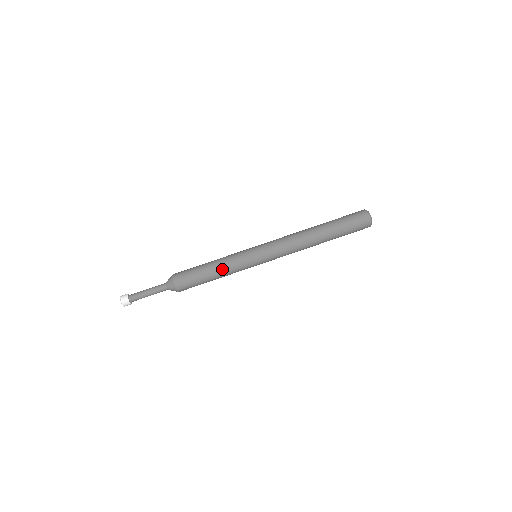
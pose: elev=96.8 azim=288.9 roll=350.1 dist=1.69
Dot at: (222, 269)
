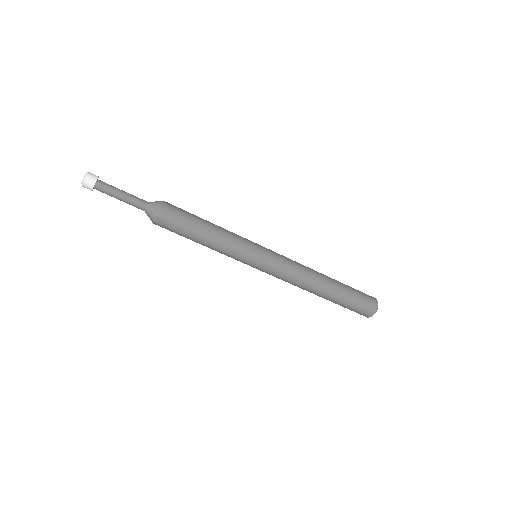
Dot at: (212, 249)
